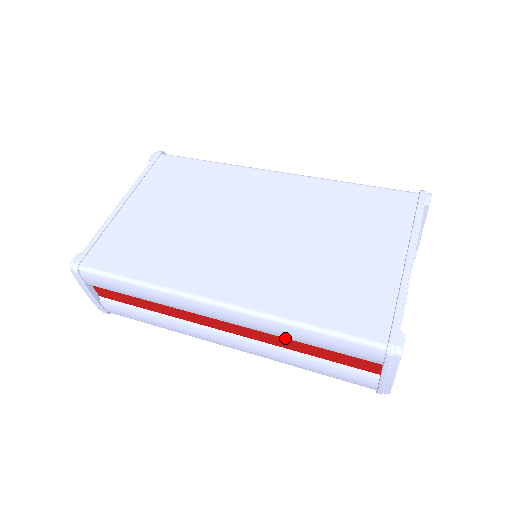
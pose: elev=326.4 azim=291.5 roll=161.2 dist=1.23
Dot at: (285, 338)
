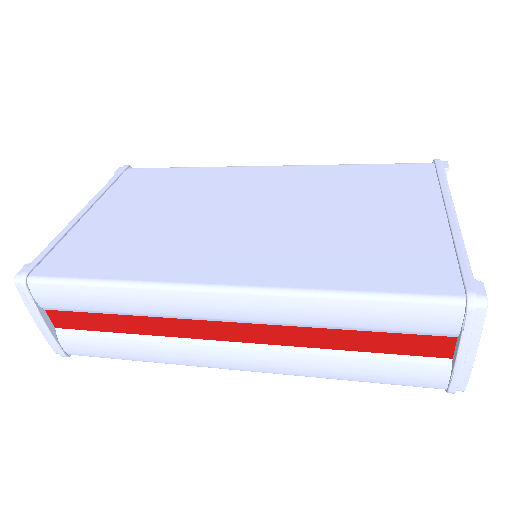
Dot at: (318, 328)
